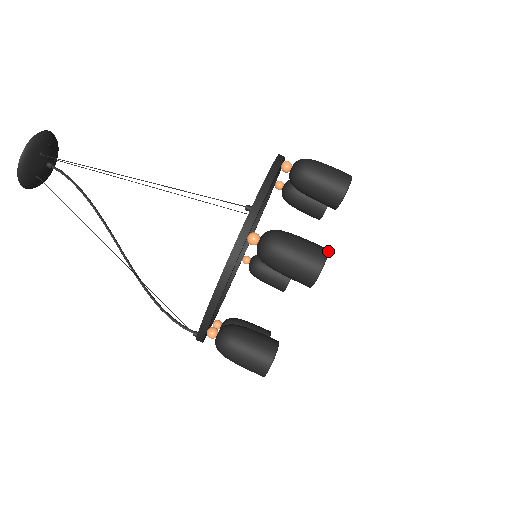
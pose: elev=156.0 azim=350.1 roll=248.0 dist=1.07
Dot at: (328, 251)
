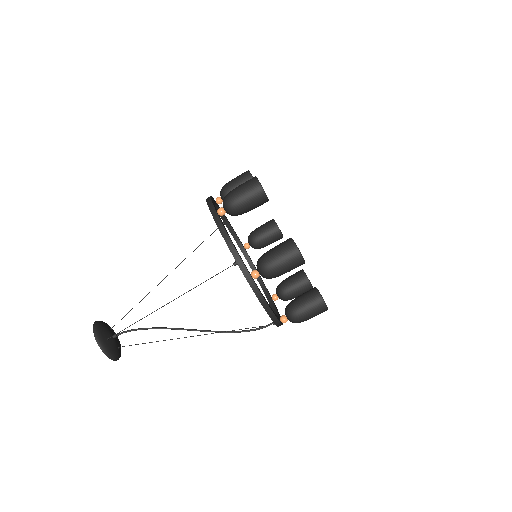
Dot at: occluded
